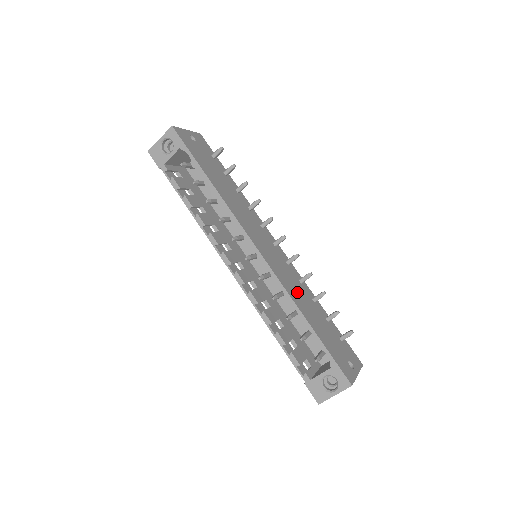
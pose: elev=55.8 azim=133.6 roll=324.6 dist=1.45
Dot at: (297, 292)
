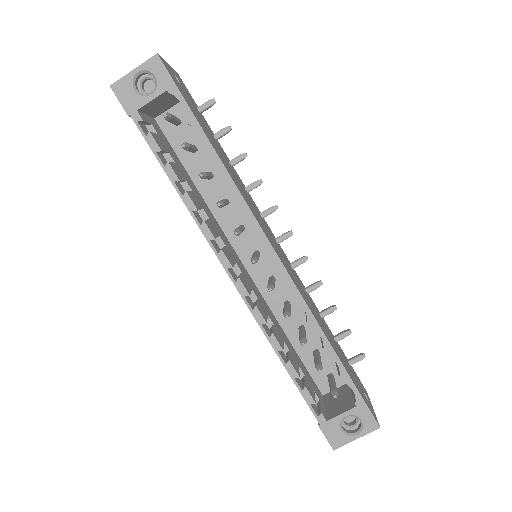
Dot at: (312, 308)
